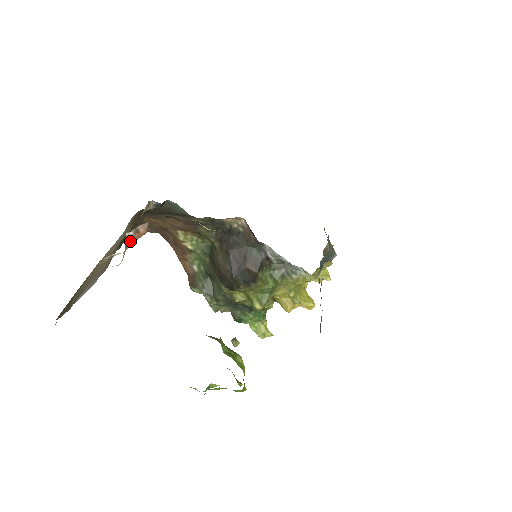
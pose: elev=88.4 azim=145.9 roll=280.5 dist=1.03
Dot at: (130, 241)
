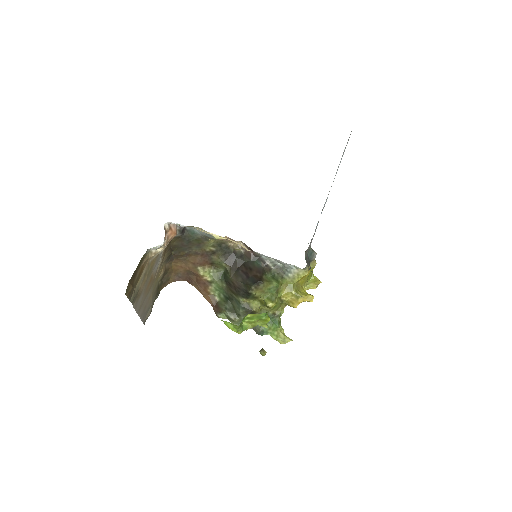
Dot at: (167, 236)
